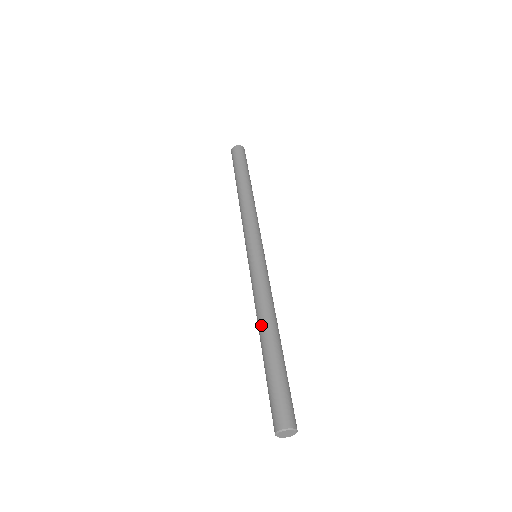
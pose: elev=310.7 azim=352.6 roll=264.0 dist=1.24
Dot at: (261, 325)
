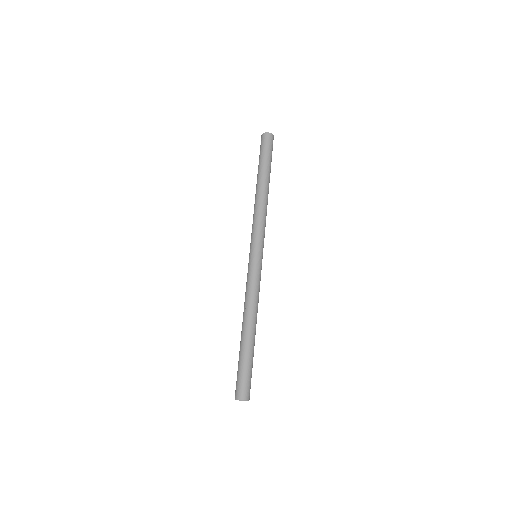
Dot at: (249, 320)
